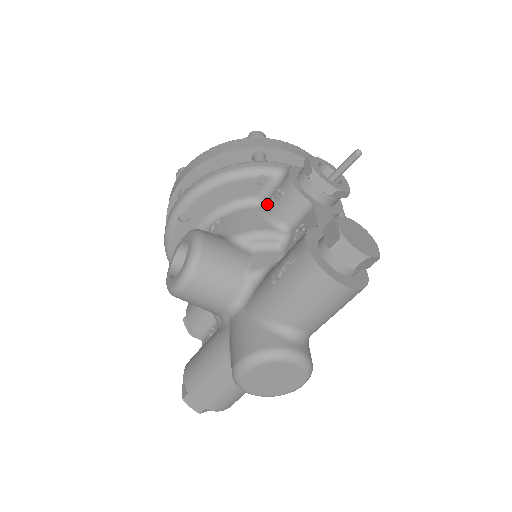
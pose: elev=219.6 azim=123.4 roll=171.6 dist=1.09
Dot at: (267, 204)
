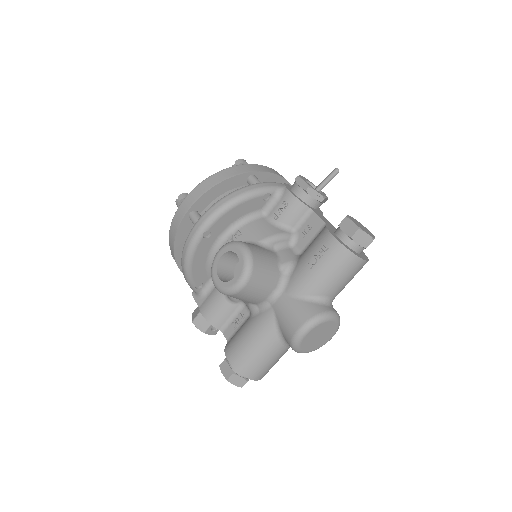
Dot at: (274, 214)
